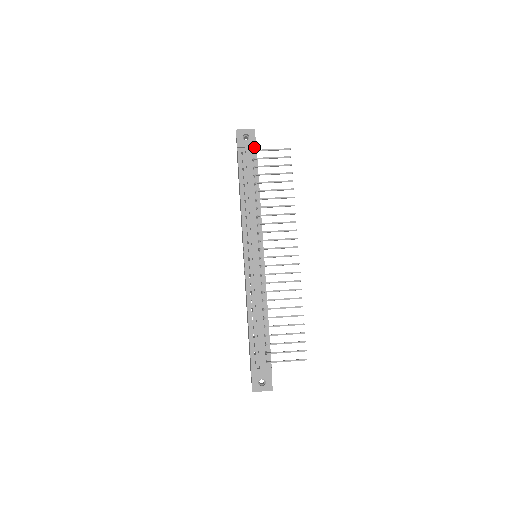
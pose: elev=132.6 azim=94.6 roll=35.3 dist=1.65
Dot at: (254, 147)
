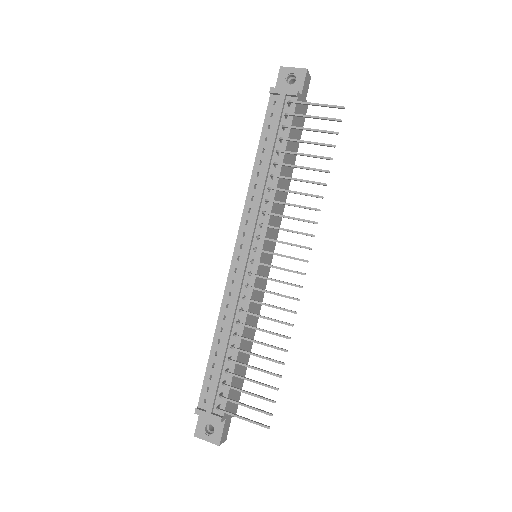
Dot at: (294, 96)
